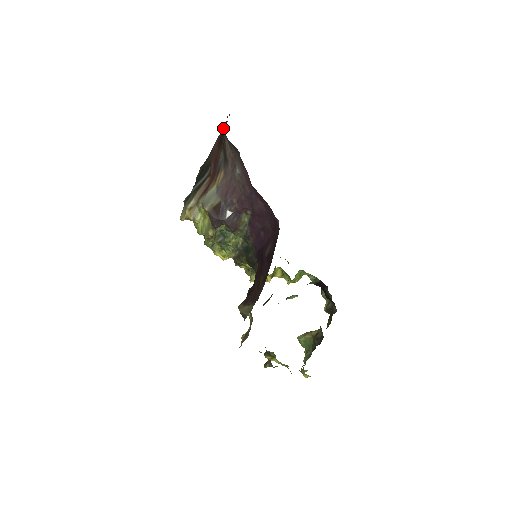
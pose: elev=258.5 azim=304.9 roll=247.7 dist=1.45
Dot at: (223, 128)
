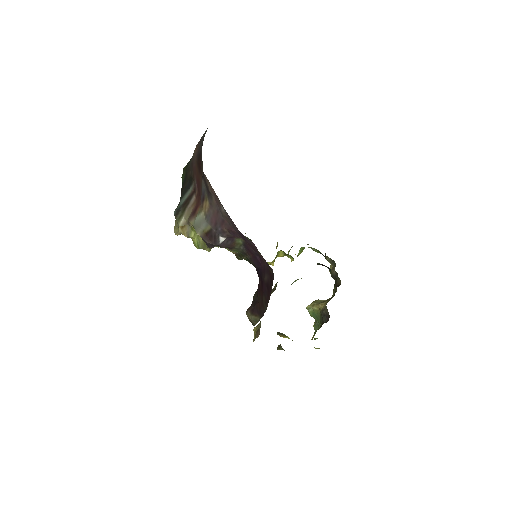
Dot at: (199, 146)
